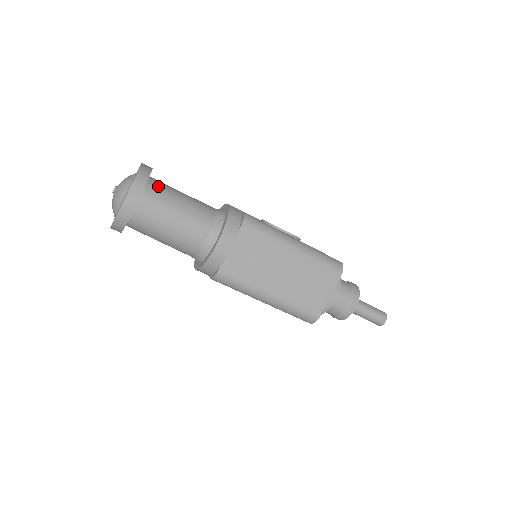
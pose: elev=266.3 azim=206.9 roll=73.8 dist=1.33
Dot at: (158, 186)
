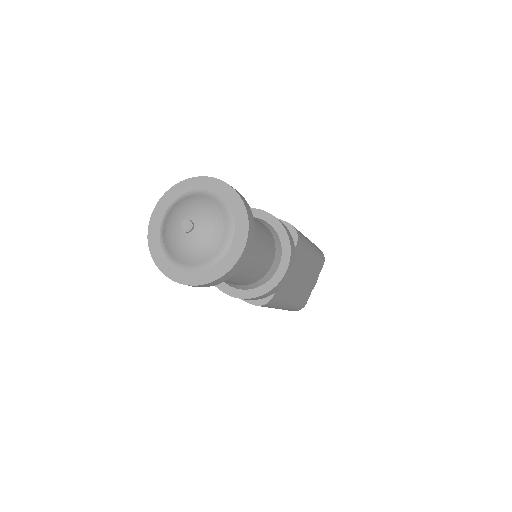
Dot at: occluded
